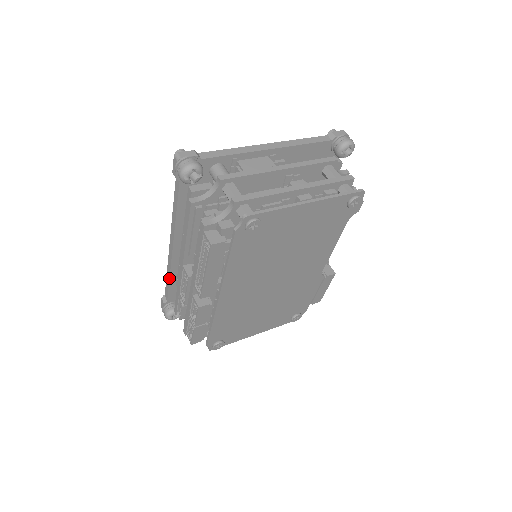
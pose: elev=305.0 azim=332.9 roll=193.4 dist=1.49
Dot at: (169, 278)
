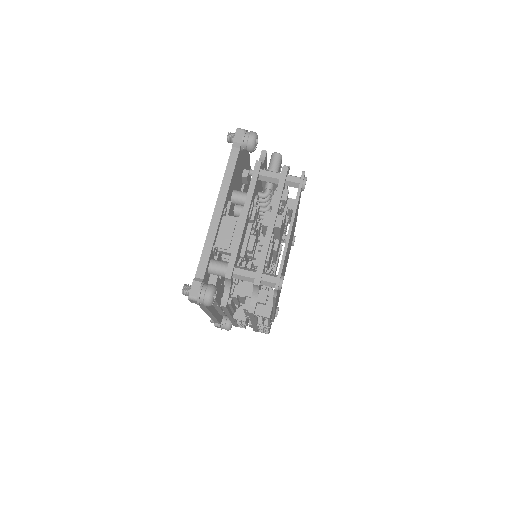
Dot at: occluded
